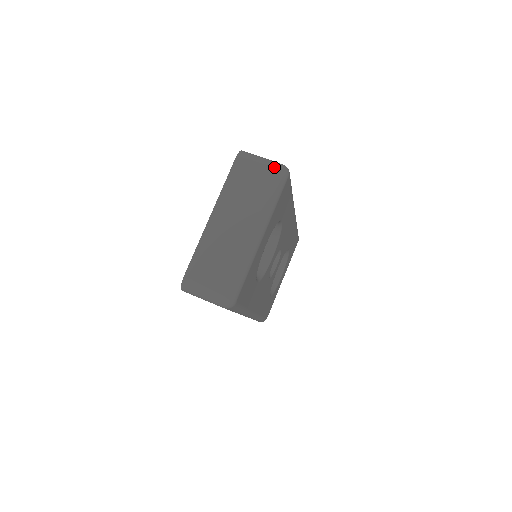
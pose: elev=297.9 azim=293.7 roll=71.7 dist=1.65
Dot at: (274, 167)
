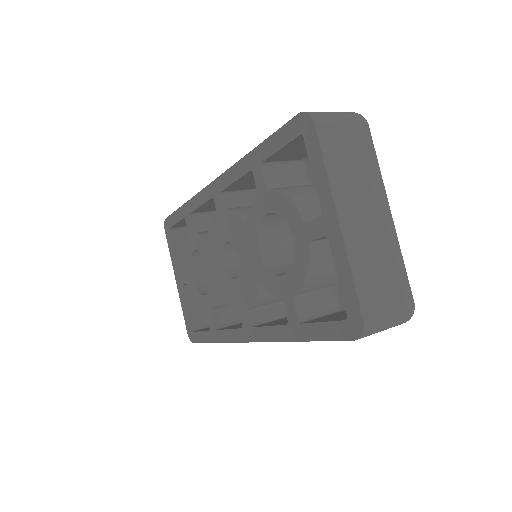
Dot at: (357, 119)
